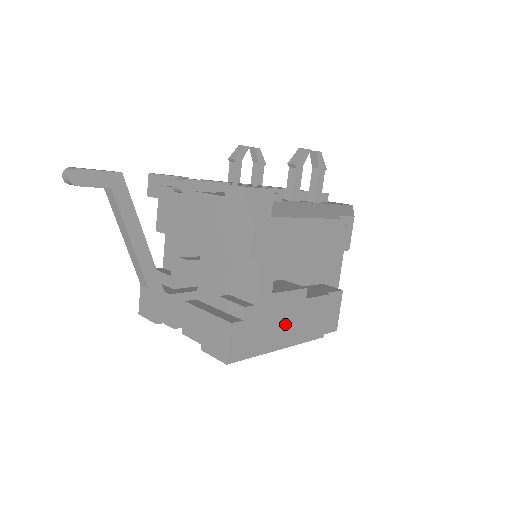
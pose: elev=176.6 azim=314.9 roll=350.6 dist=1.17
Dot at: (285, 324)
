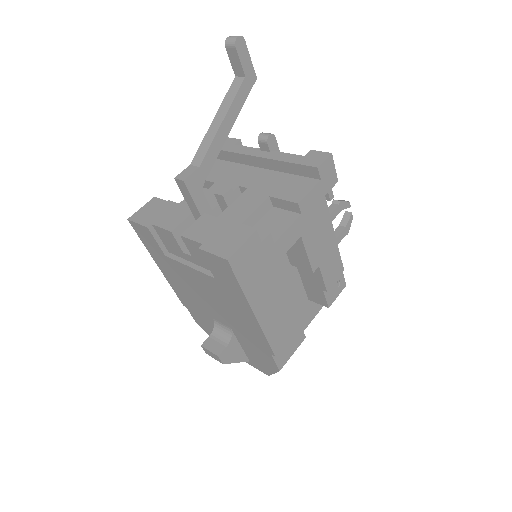
Dot at: (271, 295)
